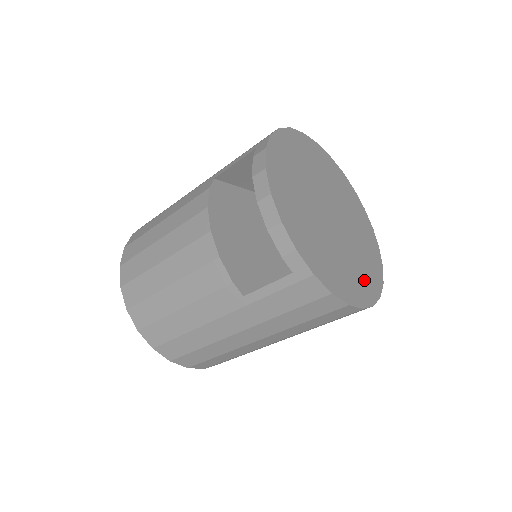
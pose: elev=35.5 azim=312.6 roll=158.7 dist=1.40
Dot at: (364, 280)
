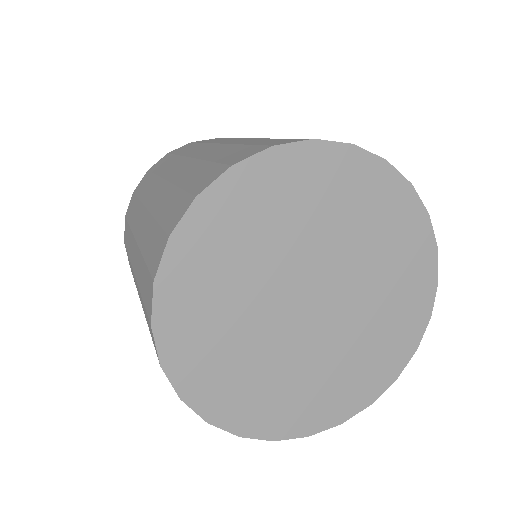
Dot at: (407, 279)
